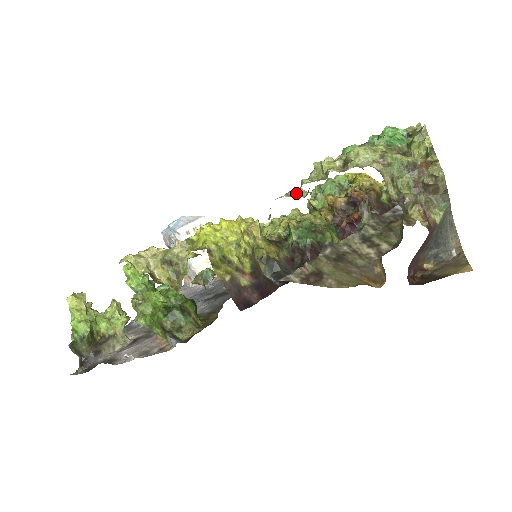
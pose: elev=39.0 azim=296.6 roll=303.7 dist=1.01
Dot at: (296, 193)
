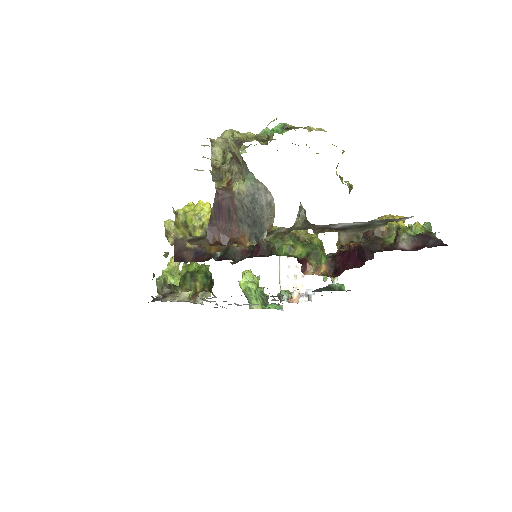
Dot at: occluded
